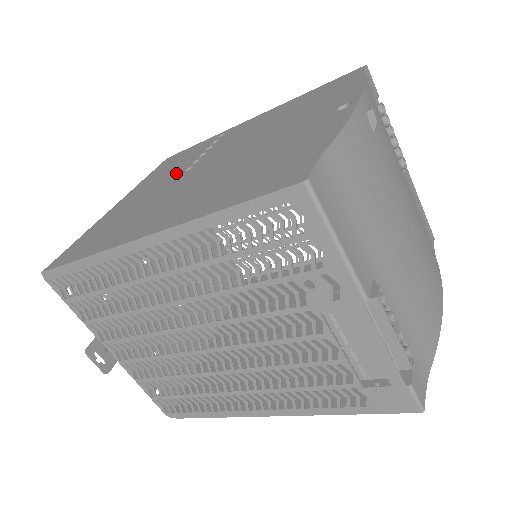
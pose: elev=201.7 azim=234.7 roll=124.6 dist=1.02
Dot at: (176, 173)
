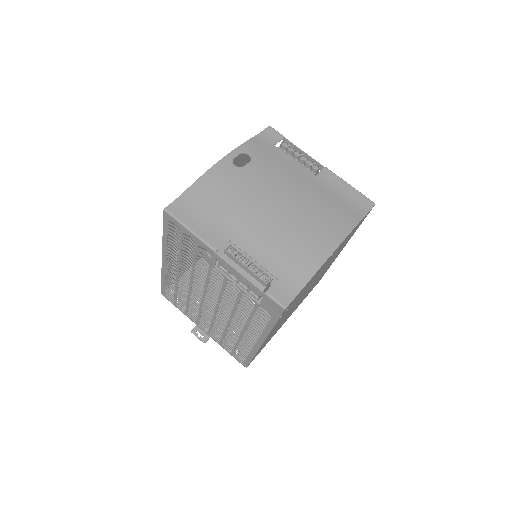
Dot at: occluded
